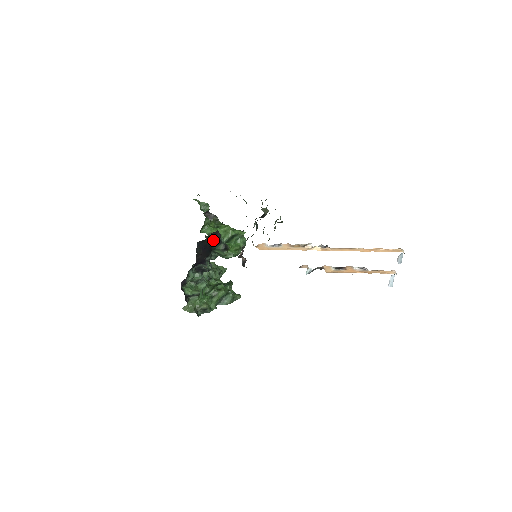
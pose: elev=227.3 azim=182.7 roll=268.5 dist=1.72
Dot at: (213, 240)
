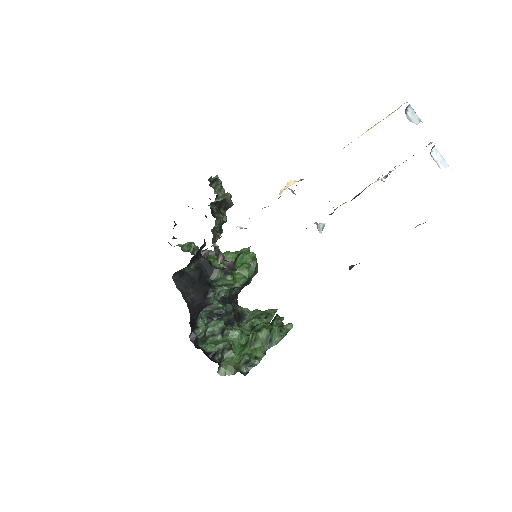
Dot at: (200, 270)
